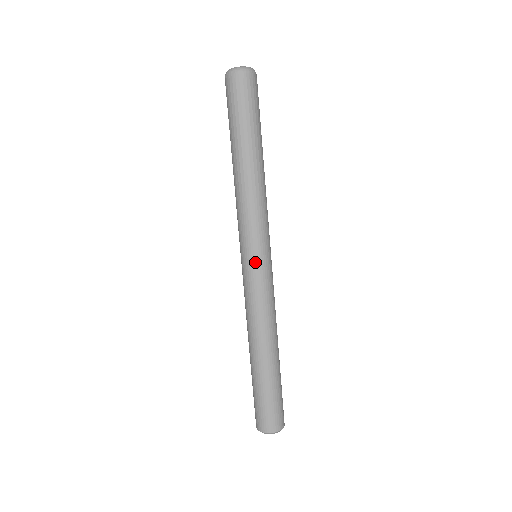
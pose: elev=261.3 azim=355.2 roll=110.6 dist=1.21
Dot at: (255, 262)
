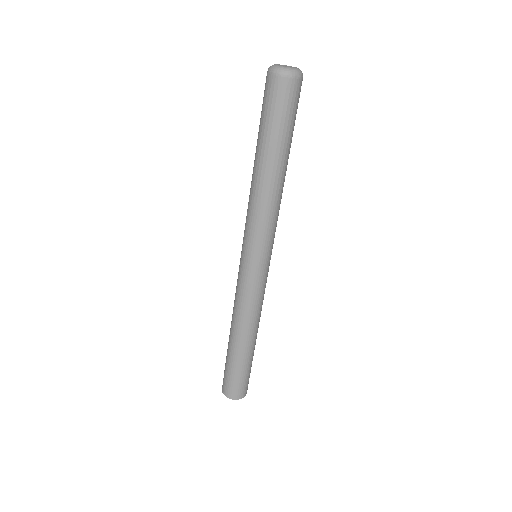
Dot at: (264, 266)
